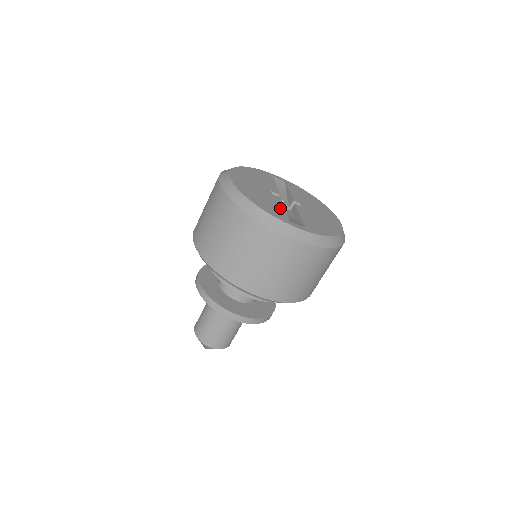
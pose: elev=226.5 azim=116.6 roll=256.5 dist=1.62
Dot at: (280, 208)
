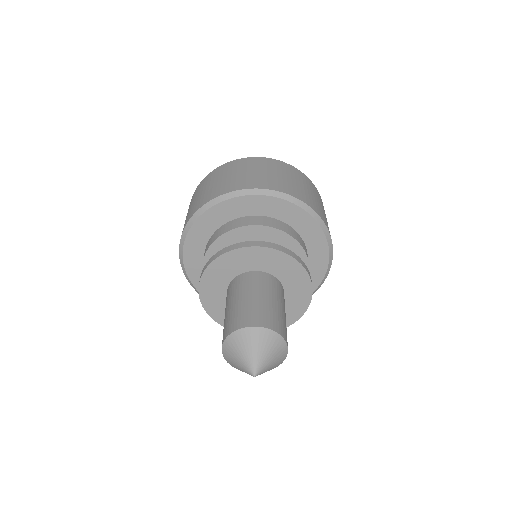
Dot at: occluded
